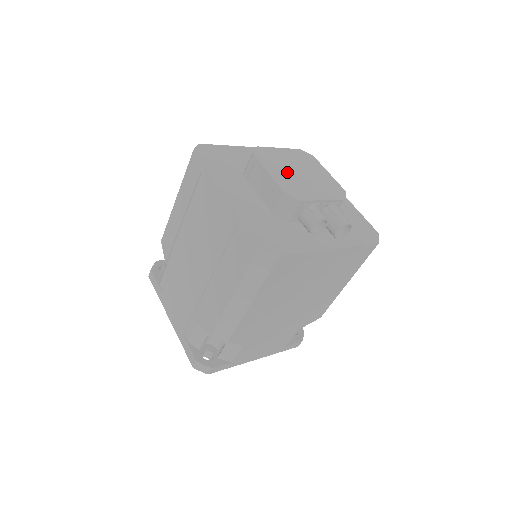
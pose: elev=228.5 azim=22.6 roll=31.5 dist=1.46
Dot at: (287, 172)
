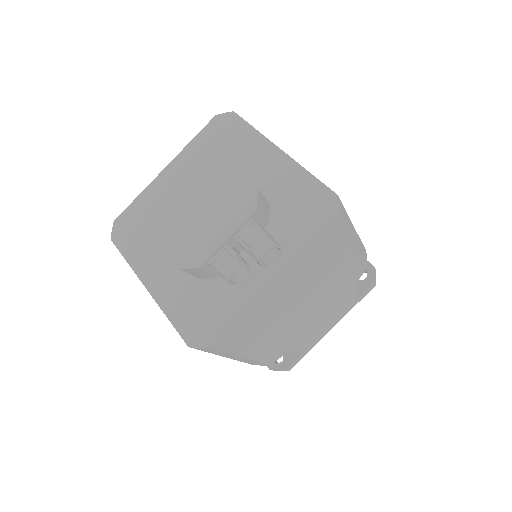
Dot at: (181, 222)
